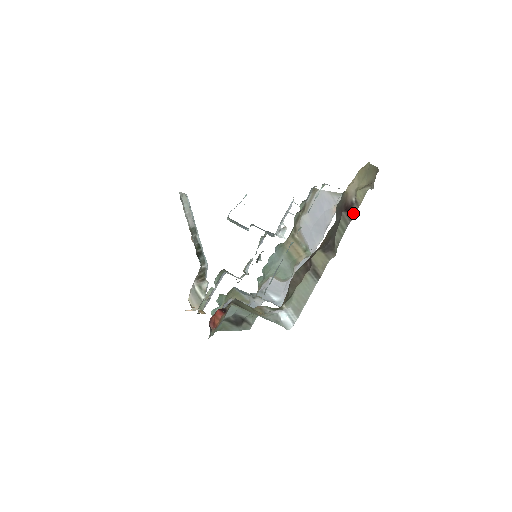
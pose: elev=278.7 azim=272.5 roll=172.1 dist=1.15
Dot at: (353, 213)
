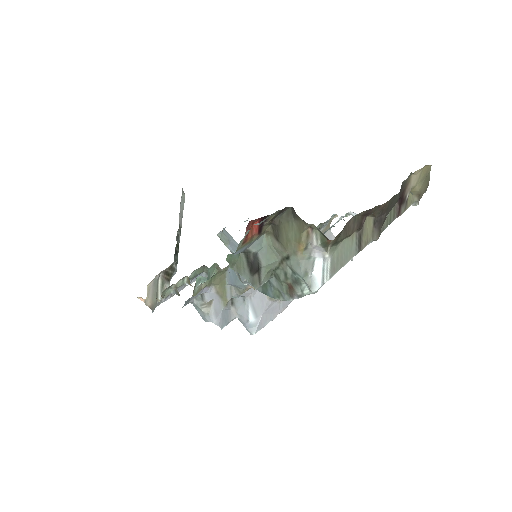
Dot at: (401, 211)
